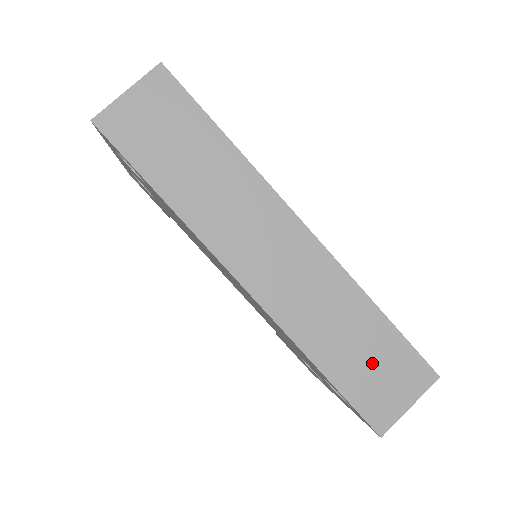
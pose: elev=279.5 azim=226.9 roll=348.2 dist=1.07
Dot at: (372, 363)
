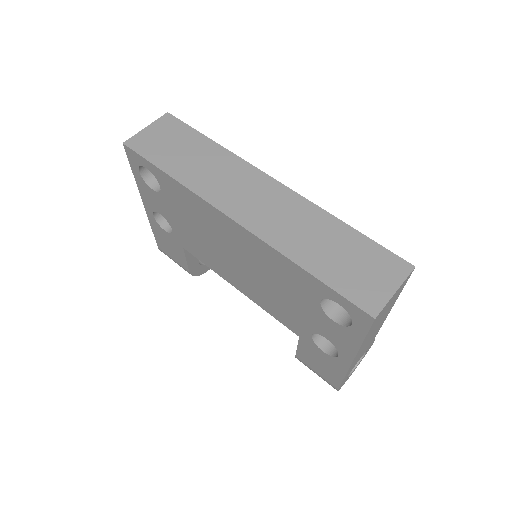
Dot at: (350, 261)
